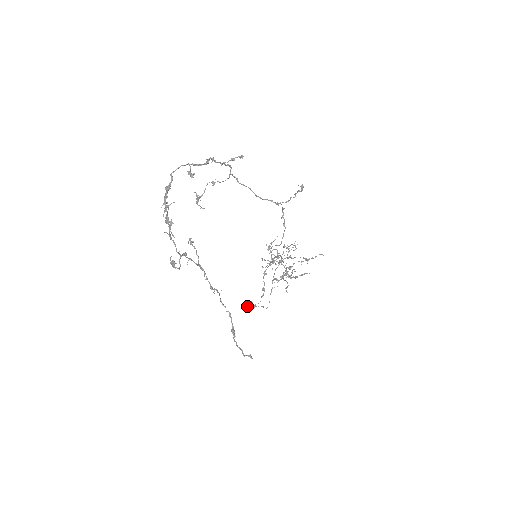
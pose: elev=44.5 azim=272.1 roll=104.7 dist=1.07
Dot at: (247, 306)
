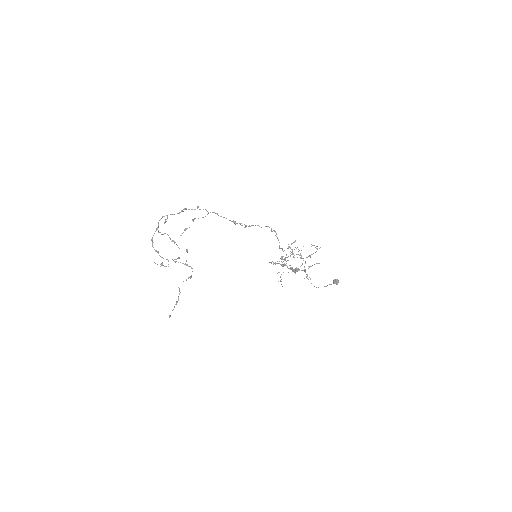
Dot at: occluded
